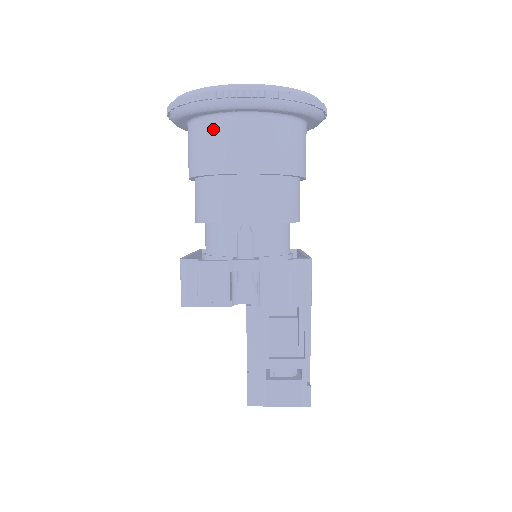
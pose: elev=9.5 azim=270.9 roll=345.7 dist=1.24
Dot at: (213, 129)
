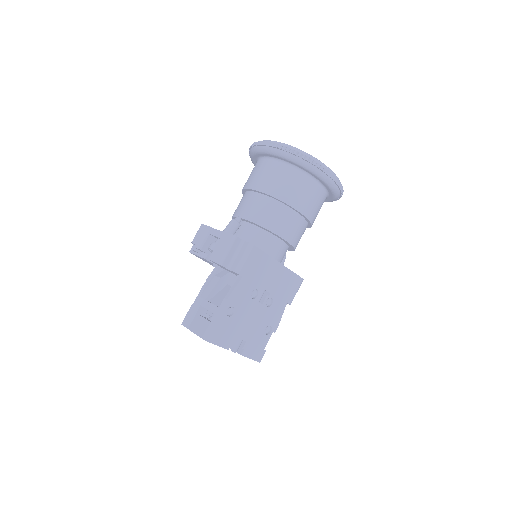
Dot at: (255, 166)
